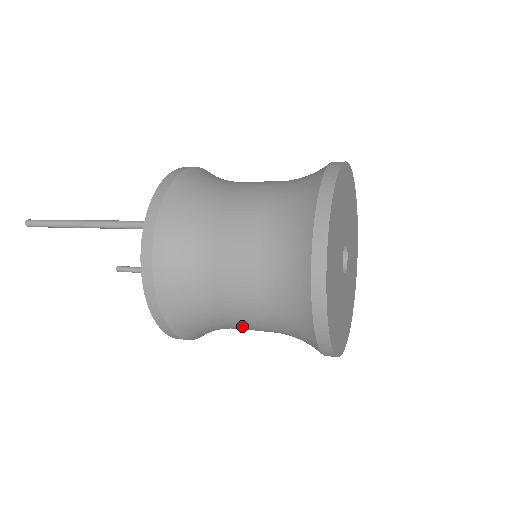
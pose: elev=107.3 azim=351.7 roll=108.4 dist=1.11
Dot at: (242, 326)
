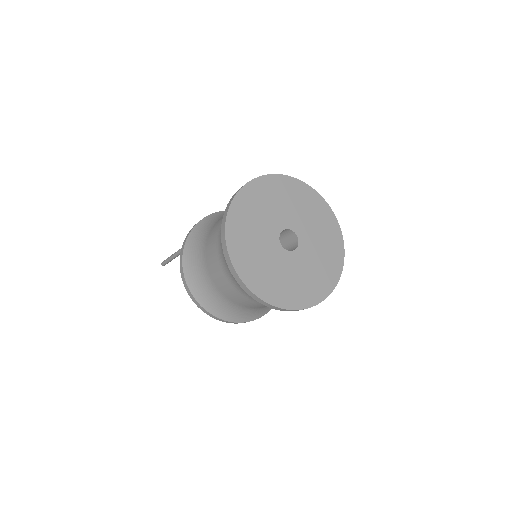
Dot at: (233, 298)
